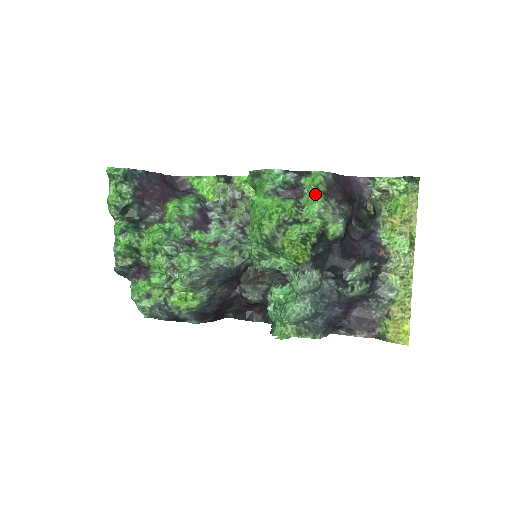
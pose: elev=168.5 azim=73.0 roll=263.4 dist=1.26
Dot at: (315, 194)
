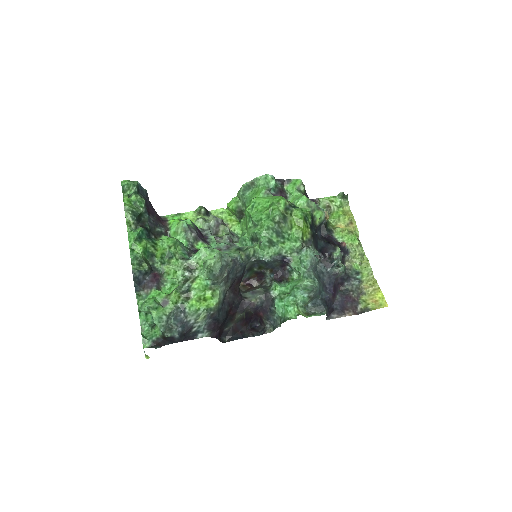
Dot at: (299, 193)
